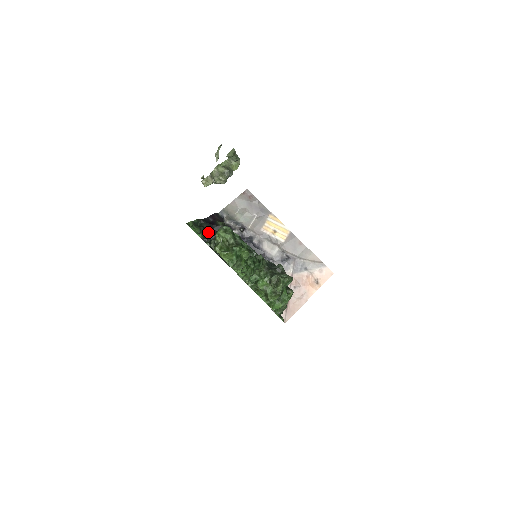
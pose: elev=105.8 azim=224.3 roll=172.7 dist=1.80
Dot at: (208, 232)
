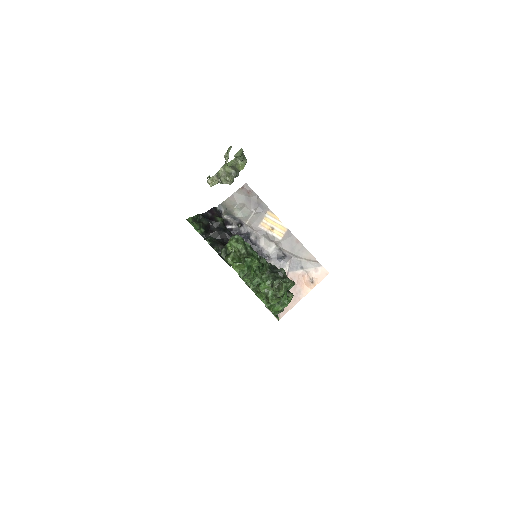
Dot at: (207, 228)
